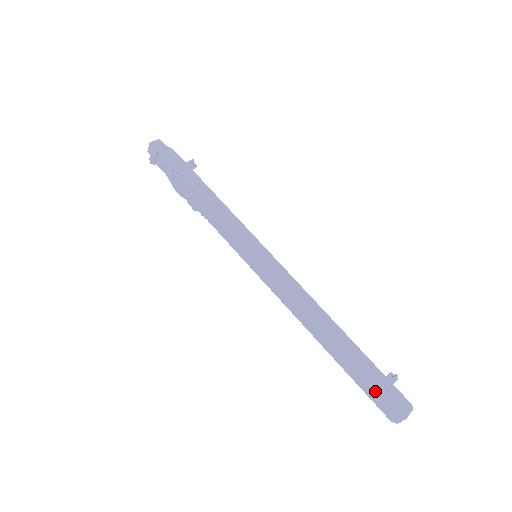
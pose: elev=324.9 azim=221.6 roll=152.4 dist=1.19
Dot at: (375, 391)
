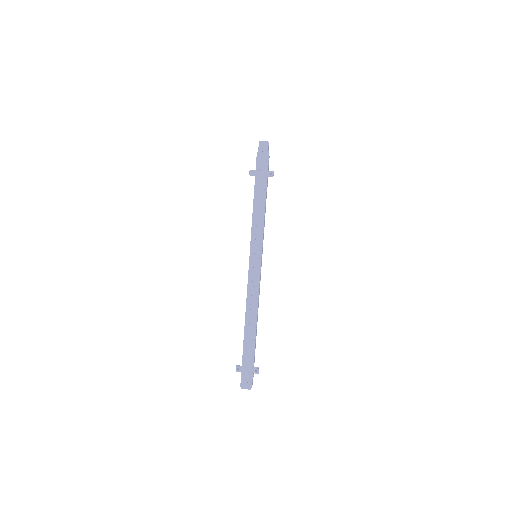
Dot at: (241, 366)
